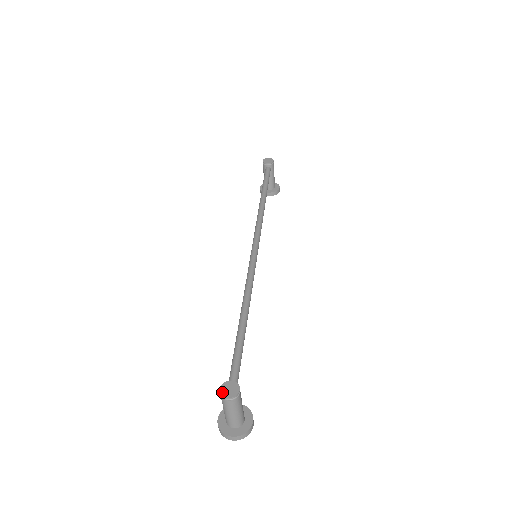
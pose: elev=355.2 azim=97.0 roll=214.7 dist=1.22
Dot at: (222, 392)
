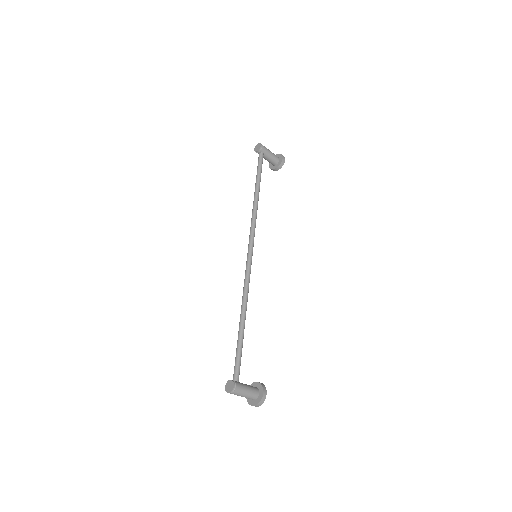
Dot at: (226, 389)
